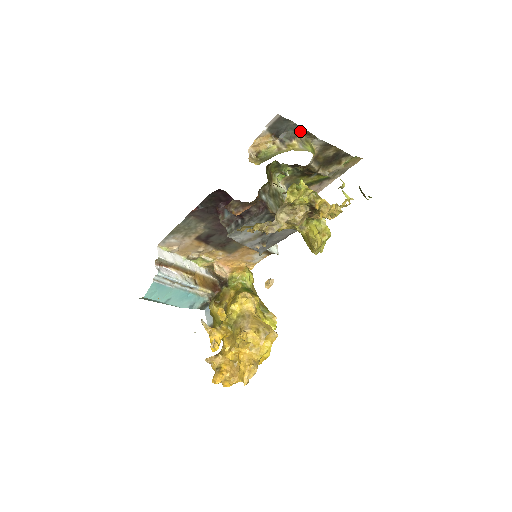
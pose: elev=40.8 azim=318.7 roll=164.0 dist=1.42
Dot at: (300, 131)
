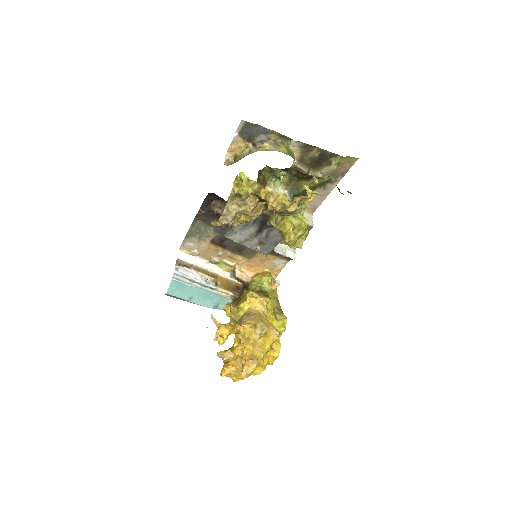
Dot at: (273, 134)
